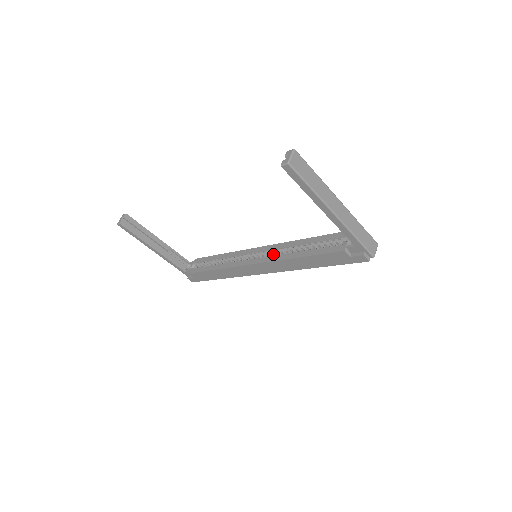
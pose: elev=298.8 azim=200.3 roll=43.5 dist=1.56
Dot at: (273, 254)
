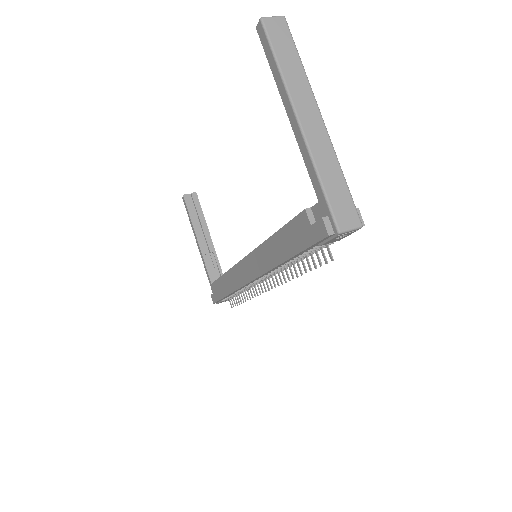
Dot at: occluded
